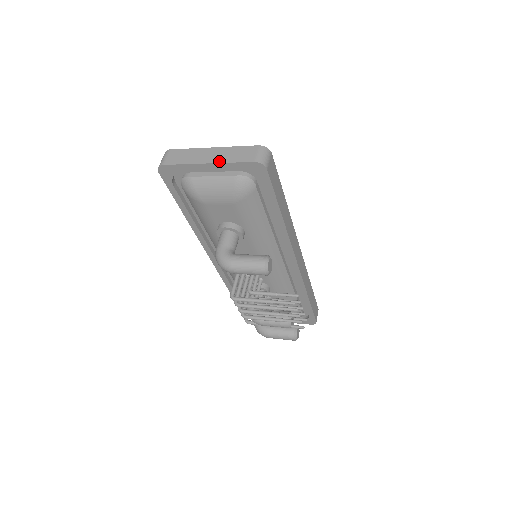
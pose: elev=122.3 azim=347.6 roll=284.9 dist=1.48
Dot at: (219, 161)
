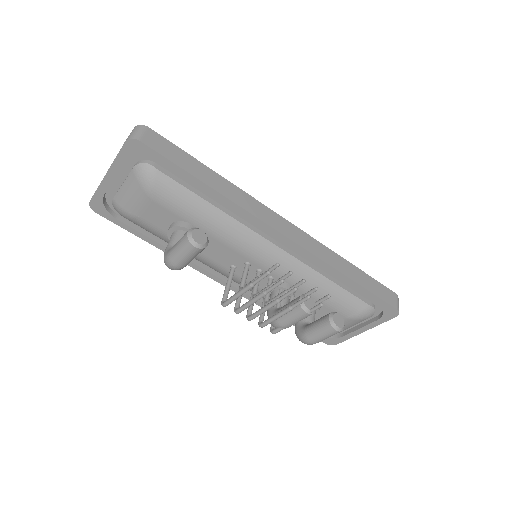
Dot at: (111, 165)
